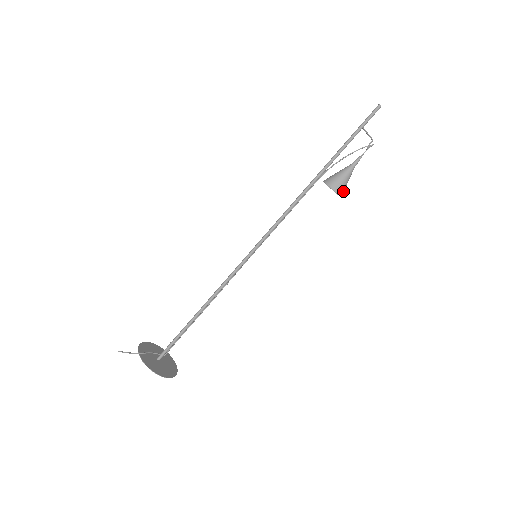
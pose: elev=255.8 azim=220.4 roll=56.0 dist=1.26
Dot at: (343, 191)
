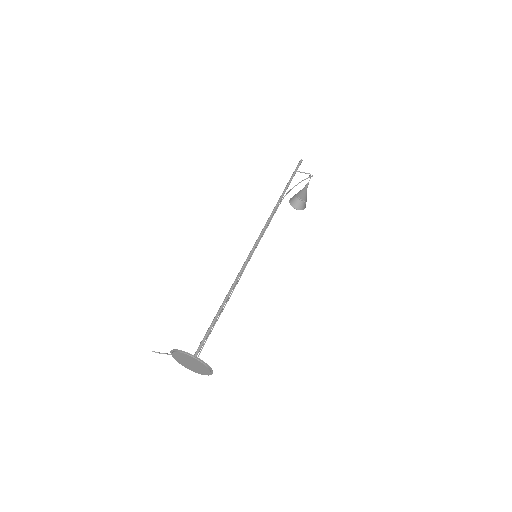
Dot at: (302, 197)
